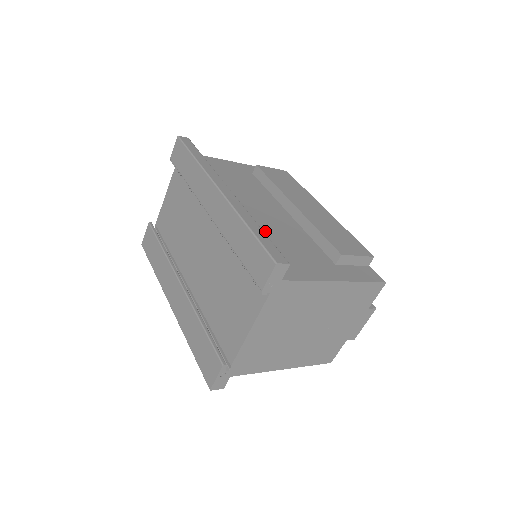
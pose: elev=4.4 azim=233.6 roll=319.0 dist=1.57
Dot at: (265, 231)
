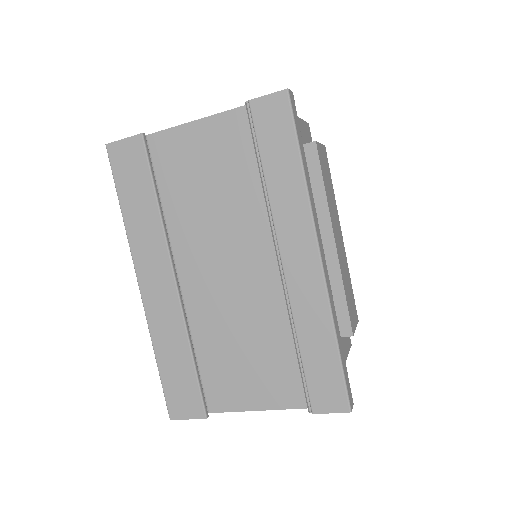
Dot at: occluded
